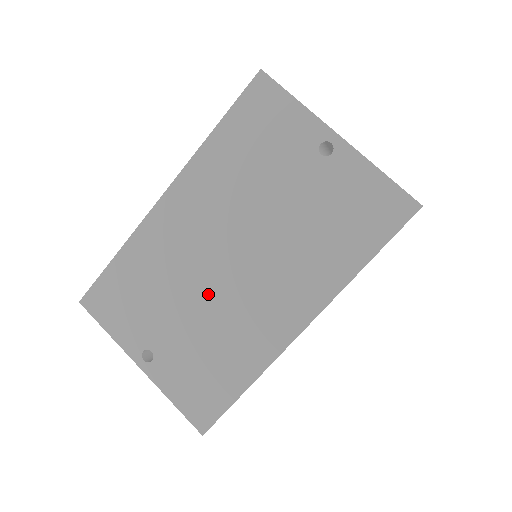
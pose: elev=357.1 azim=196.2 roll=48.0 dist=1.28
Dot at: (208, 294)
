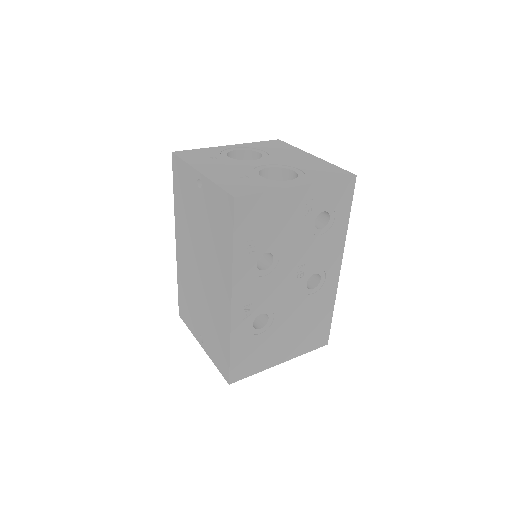
Dot at: (202, 294)
